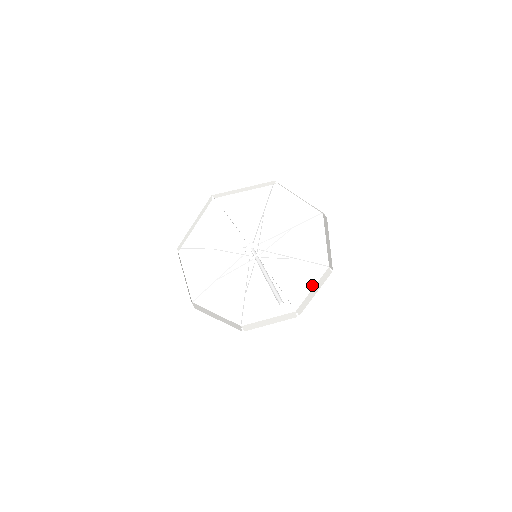
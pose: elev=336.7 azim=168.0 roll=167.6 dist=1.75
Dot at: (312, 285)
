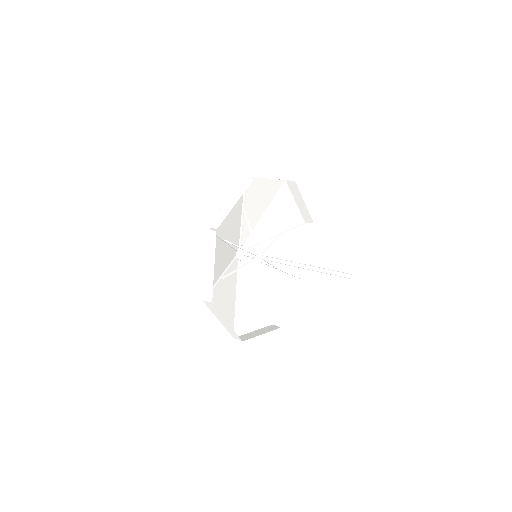
Dot at: (301, 247)
